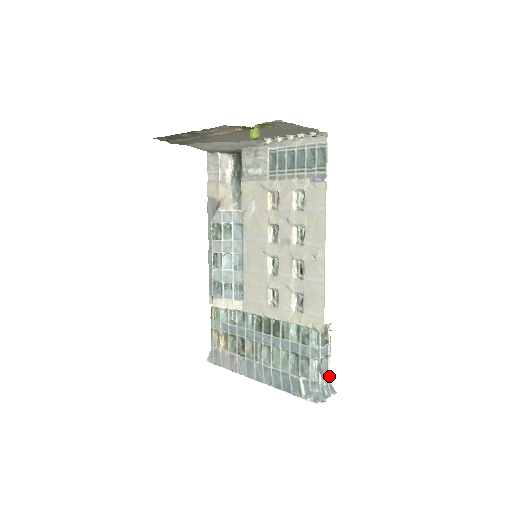
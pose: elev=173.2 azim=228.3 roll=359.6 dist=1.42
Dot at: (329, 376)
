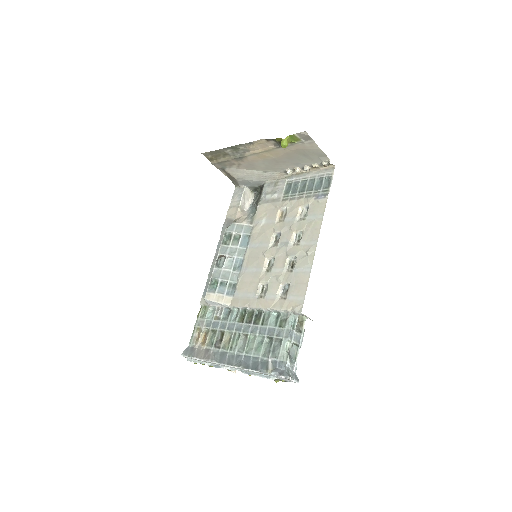
Dot at: (296, 366)
